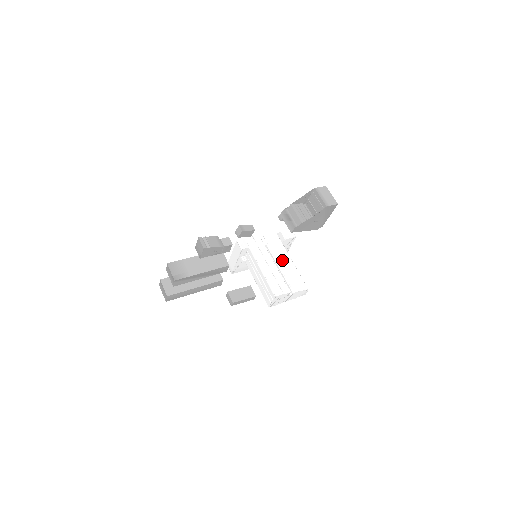
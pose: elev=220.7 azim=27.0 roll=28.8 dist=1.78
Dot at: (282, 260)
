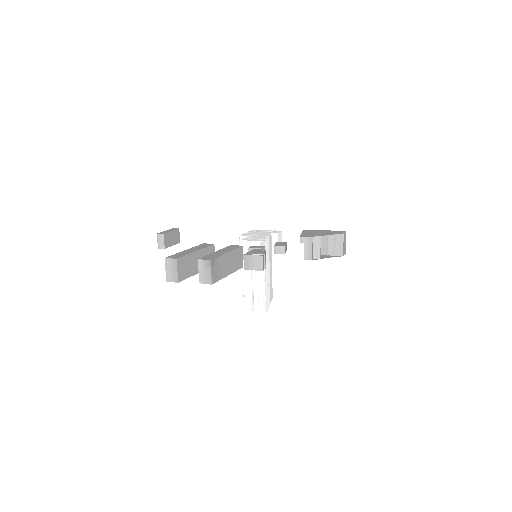
Dot at: (270, 266)
